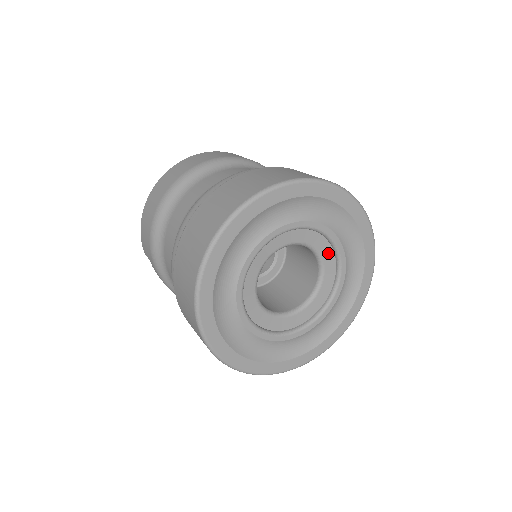
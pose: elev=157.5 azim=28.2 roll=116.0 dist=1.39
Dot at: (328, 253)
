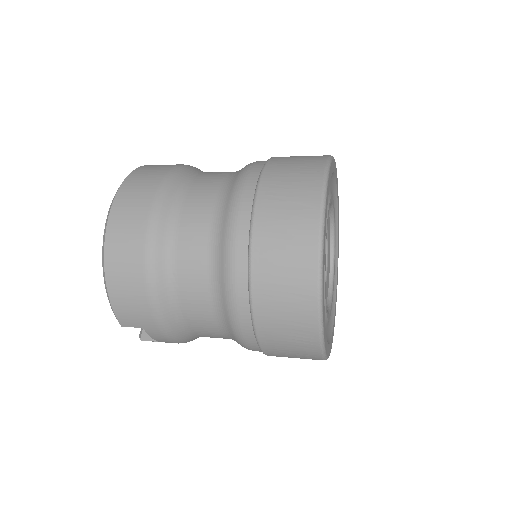
Dot at: (328, 218)
